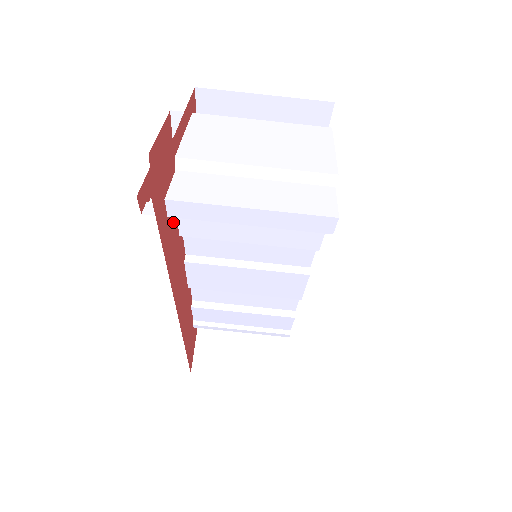
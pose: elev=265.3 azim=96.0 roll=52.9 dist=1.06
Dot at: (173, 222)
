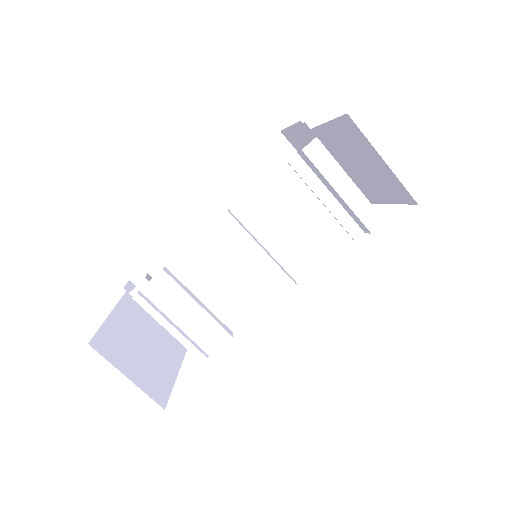
Dot at: occluded
